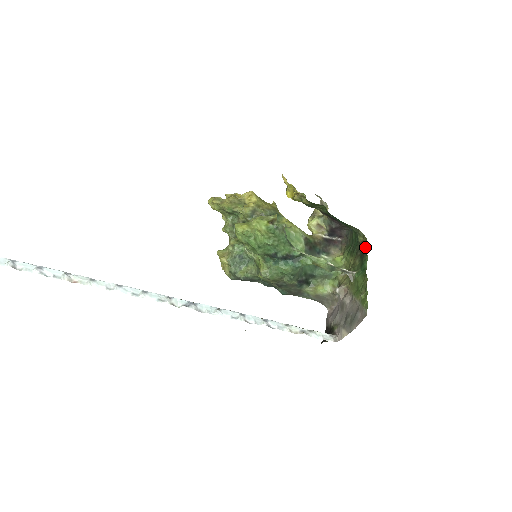
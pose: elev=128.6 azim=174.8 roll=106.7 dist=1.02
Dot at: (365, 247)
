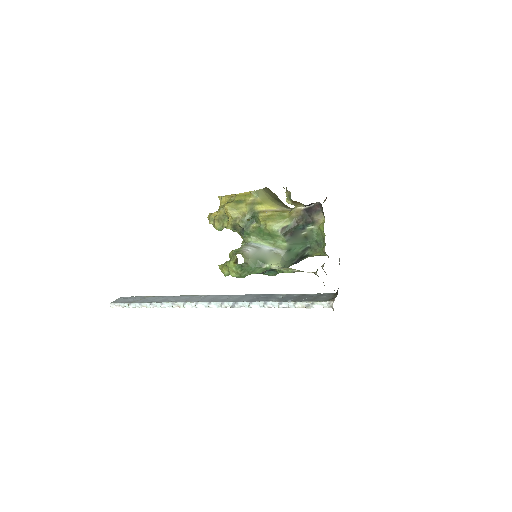
Dot at: occluded
